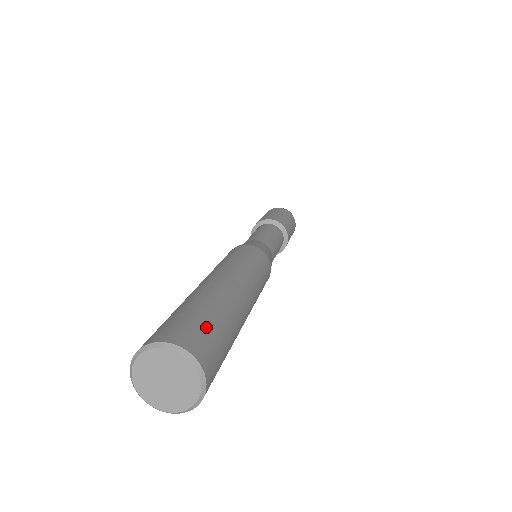
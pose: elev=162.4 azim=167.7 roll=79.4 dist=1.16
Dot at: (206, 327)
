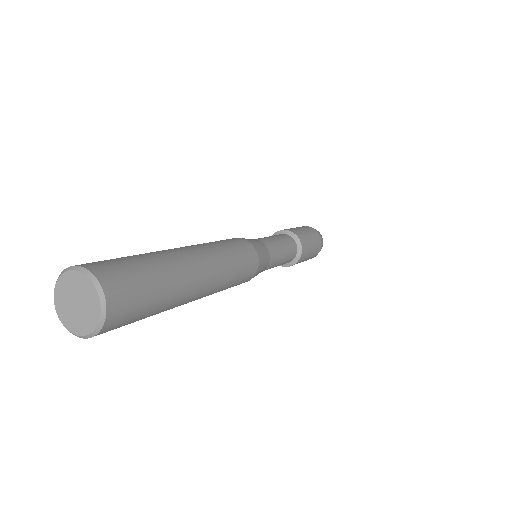
Dot at: (111, 259)
